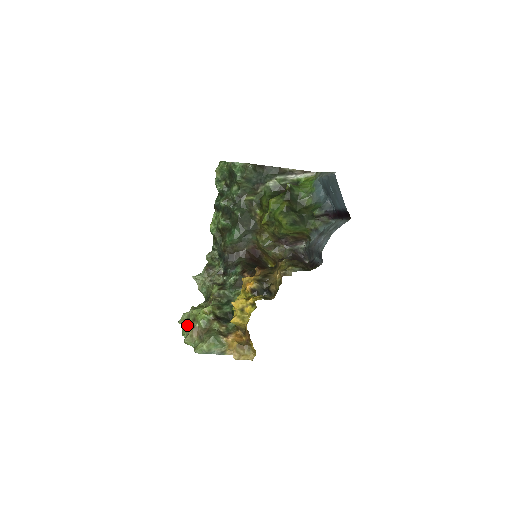
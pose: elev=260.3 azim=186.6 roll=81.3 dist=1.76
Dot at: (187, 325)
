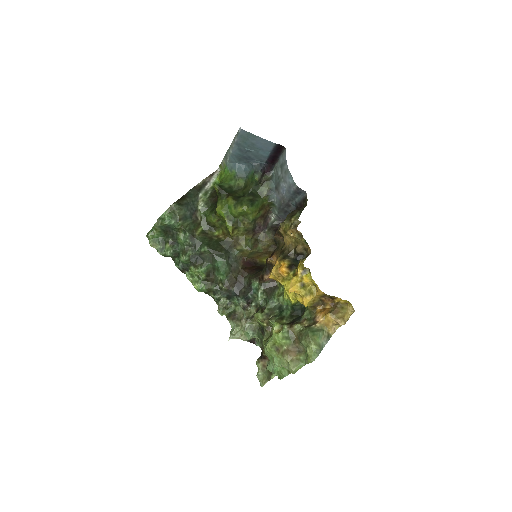
Dot at: (277, 362)
